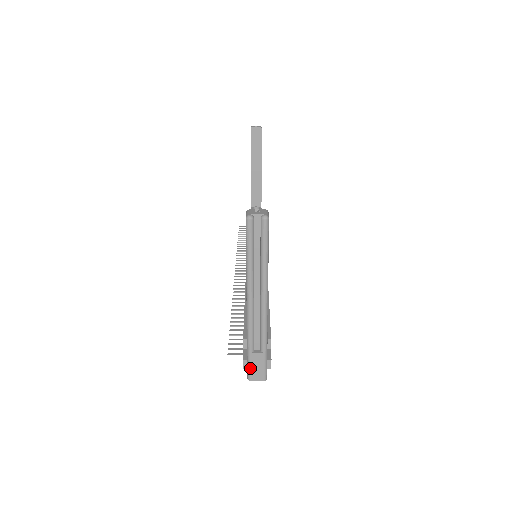
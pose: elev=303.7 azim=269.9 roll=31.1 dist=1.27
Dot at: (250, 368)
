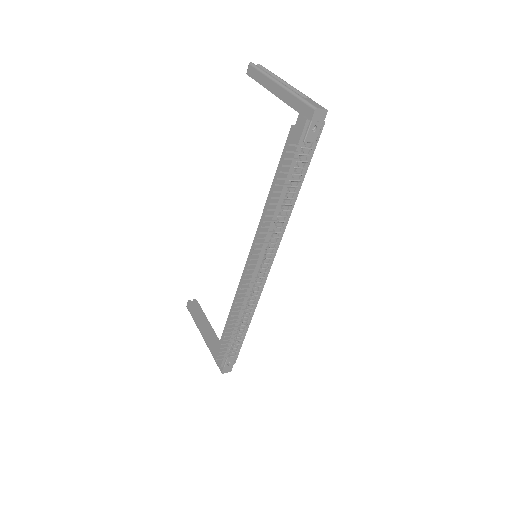
Dot at: (310, 103)
